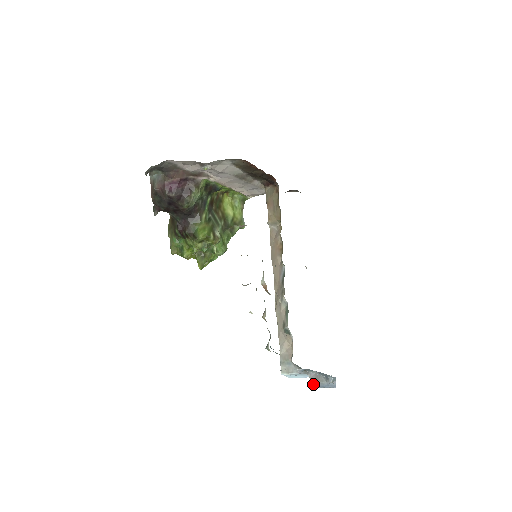
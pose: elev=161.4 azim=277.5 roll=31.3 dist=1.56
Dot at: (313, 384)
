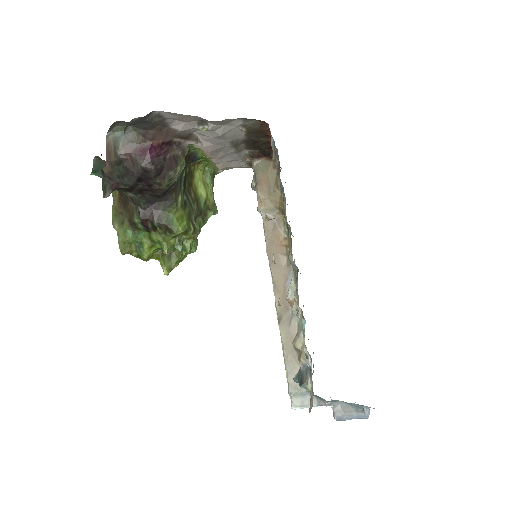
Dot at: (338, 417)
